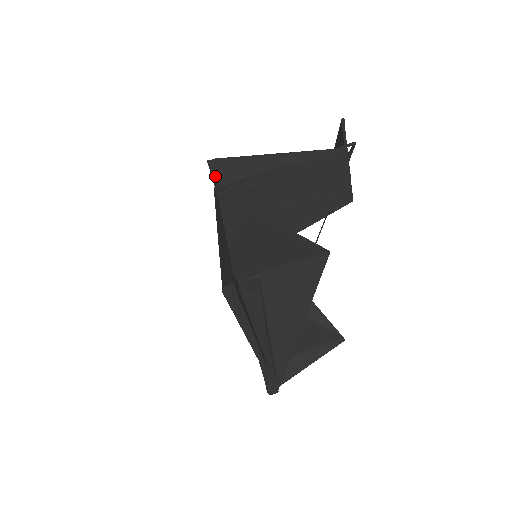
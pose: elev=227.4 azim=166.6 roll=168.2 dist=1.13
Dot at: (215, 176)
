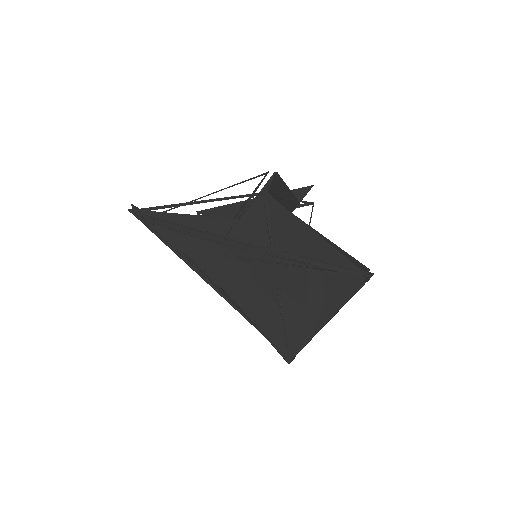
Dot at: (269, 185)
